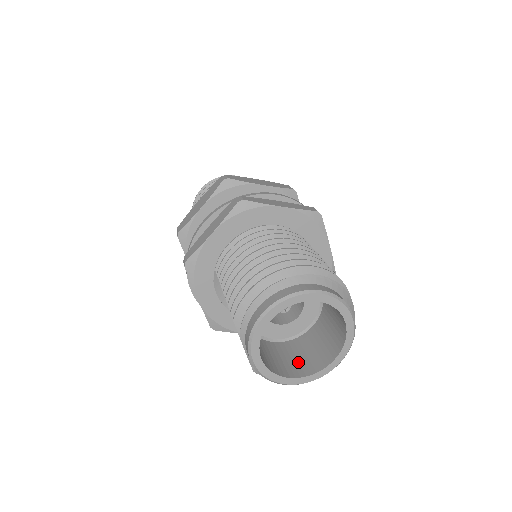
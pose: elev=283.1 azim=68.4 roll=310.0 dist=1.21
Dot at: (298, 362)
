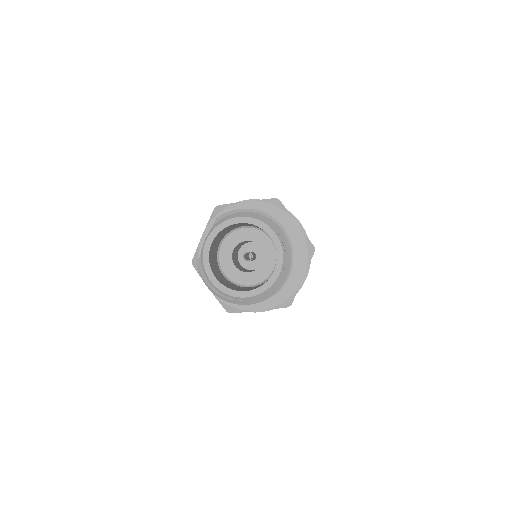
Dot at: (226, 283)
